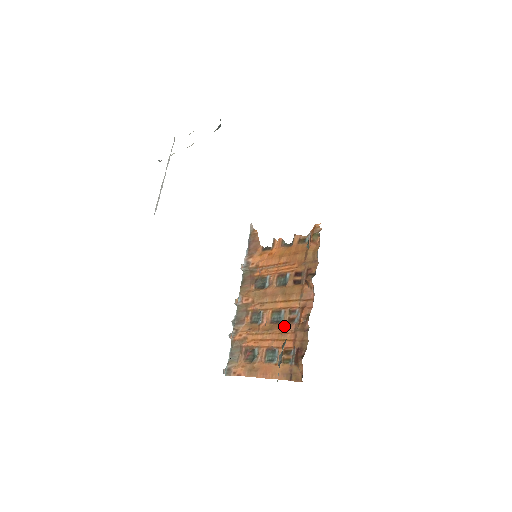
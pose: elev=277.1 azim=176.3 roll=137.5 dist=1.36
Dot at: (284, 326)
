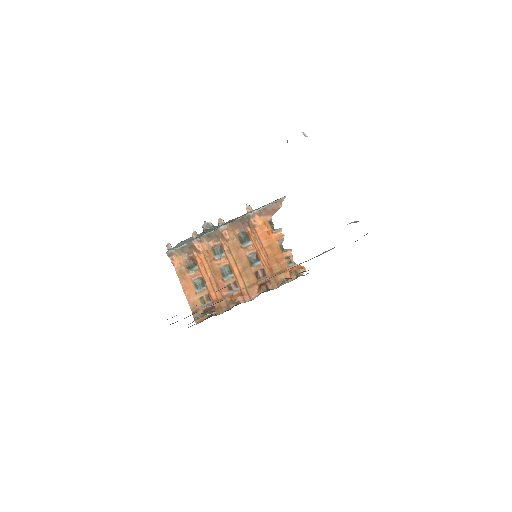
Dot at: (223, 284)
